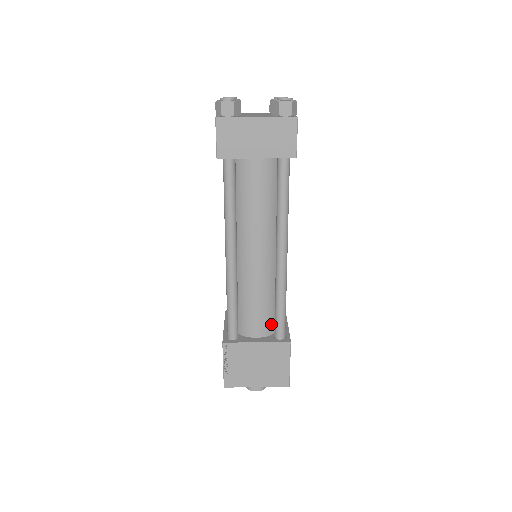
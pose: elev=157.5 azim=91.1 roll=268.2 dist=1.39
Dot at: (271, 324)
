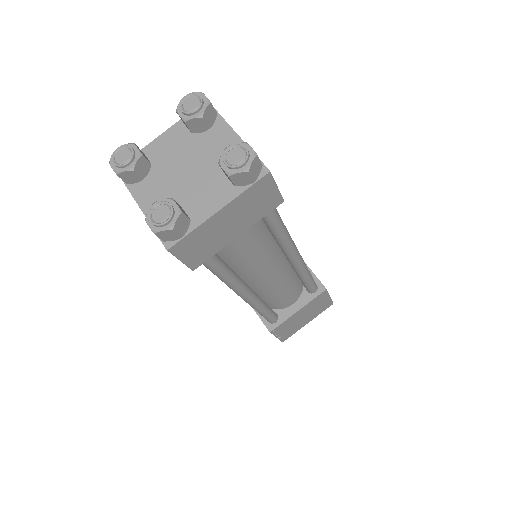
Dot at: occluded
